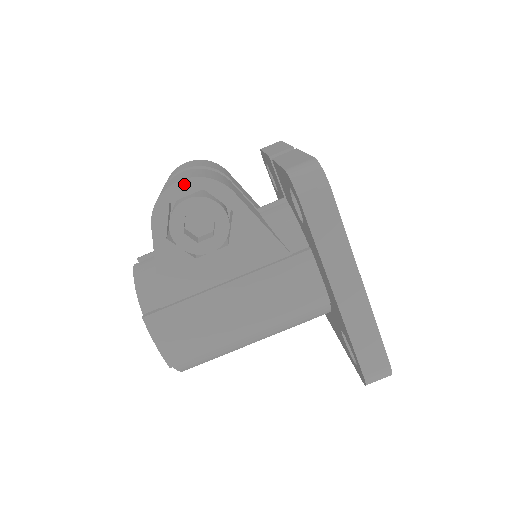
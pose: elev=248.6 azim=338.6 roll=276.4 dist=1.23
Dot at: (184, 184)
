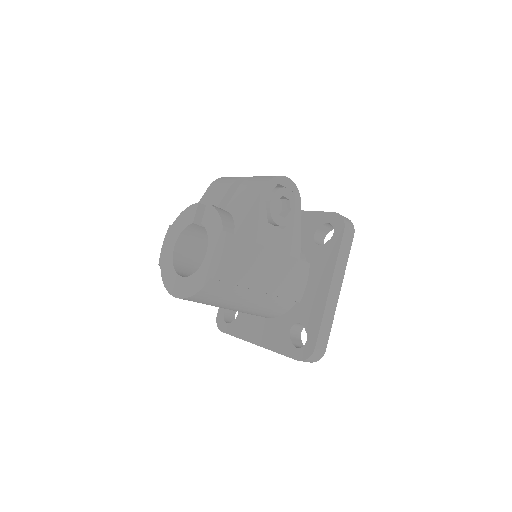
Dot at: (289, 181)
